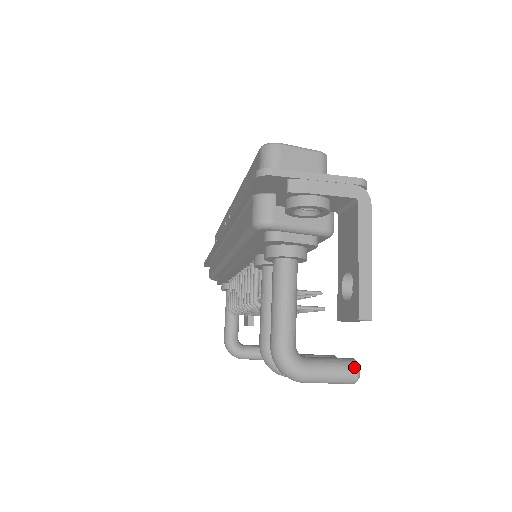
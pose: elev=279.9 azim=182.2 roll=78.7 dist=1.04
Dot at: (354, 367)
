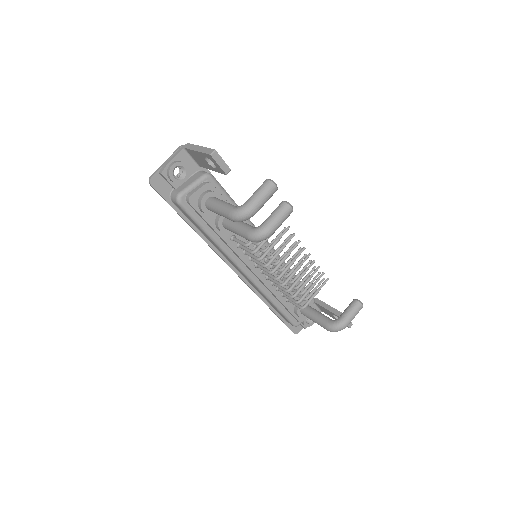
Dot at: (265, 181)
